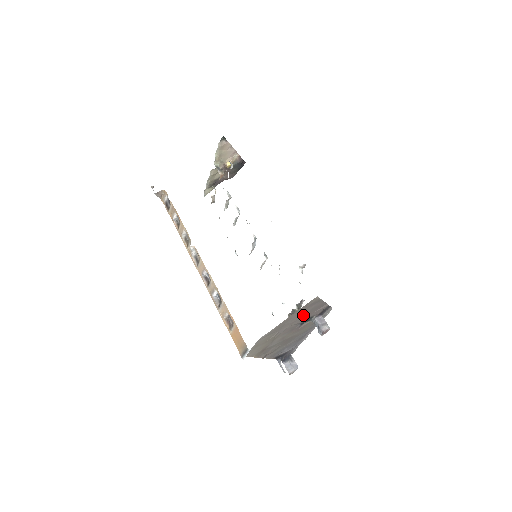
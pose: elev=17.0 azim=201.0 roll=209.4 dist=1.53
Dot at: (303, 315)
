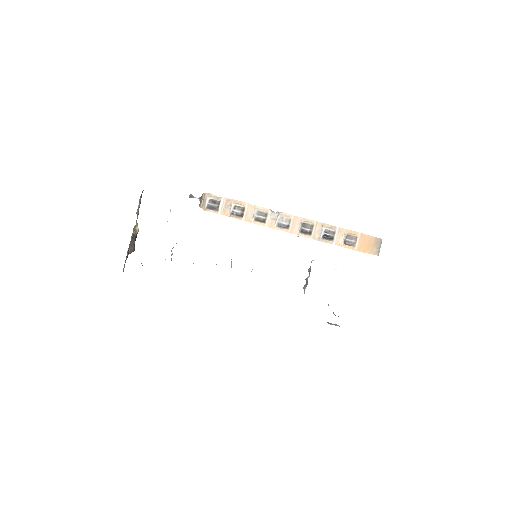
Dot at: occluded
